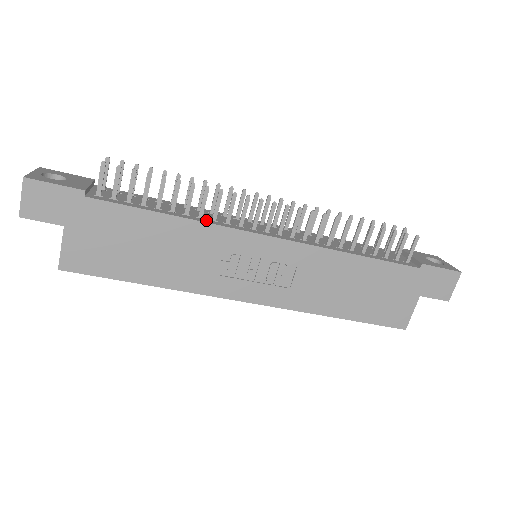
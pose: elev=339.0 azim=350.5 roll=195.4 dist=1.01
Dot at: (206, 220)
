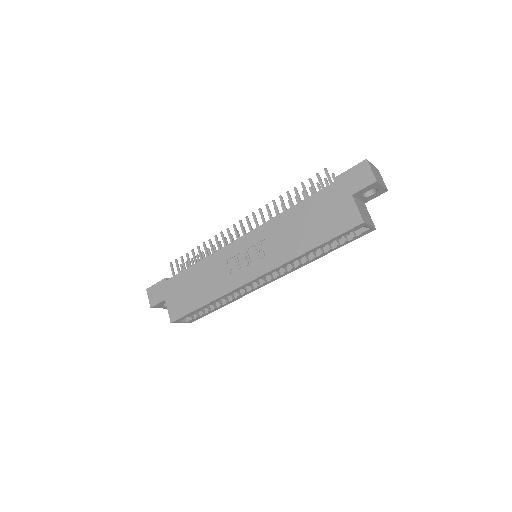
Dot at: occluded
